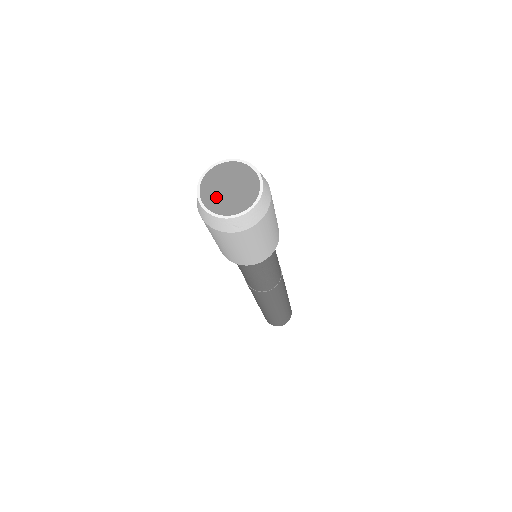
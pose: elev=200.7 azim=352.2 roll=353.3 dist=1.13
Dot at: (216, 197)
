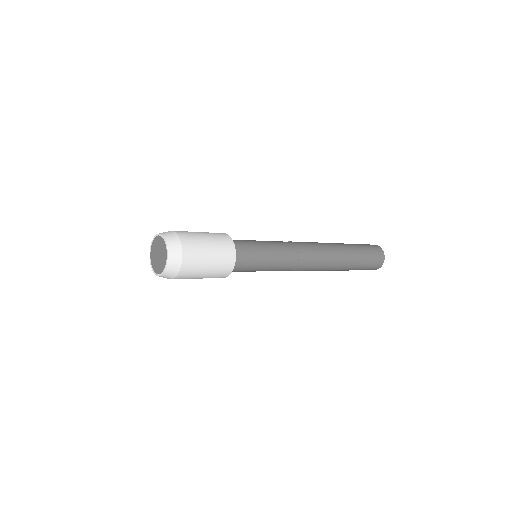
Dot at: (154, 252)
